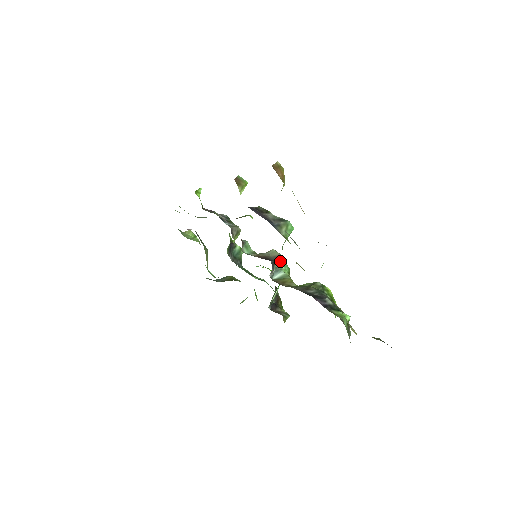
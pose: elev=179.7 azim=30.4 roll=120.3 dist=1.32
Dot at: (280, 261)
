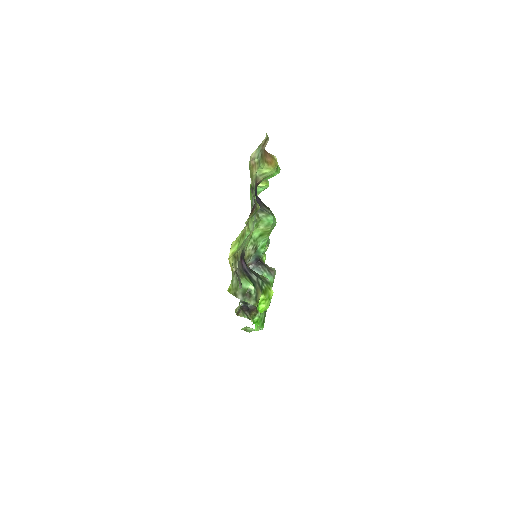
Dot at: (268, 270)
